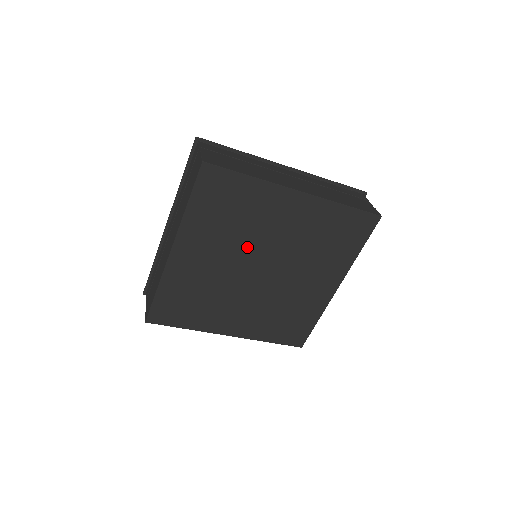
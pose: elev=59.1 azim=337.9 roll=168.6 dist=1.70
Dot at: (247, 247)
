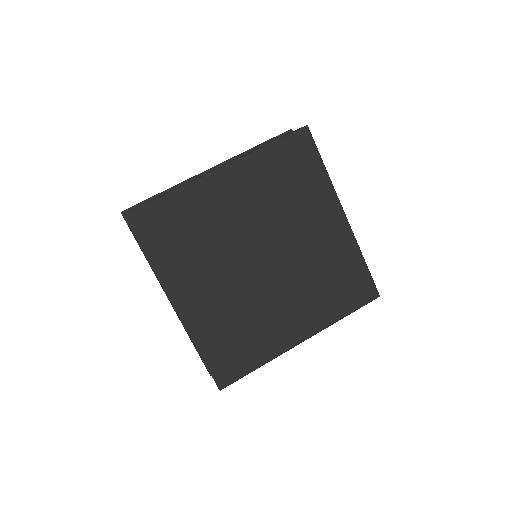
Dot at: (230, 250)
